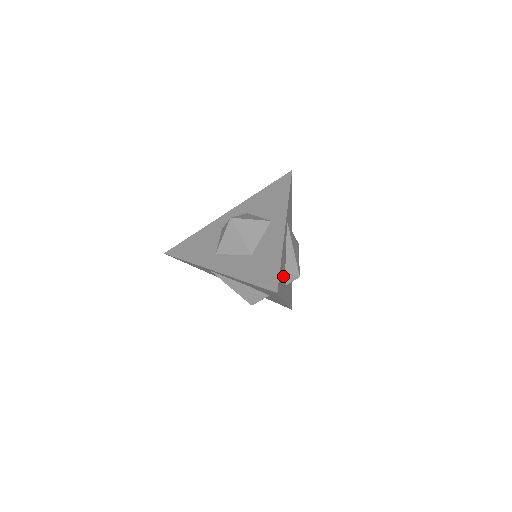
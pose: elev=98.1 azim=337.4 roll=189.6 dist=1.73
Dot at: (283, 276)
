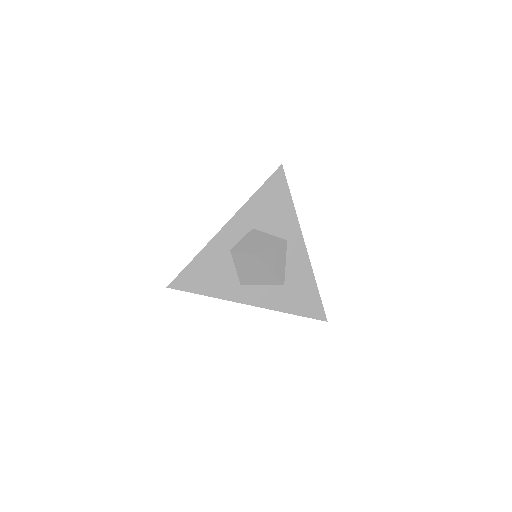
Dot at: occluded
